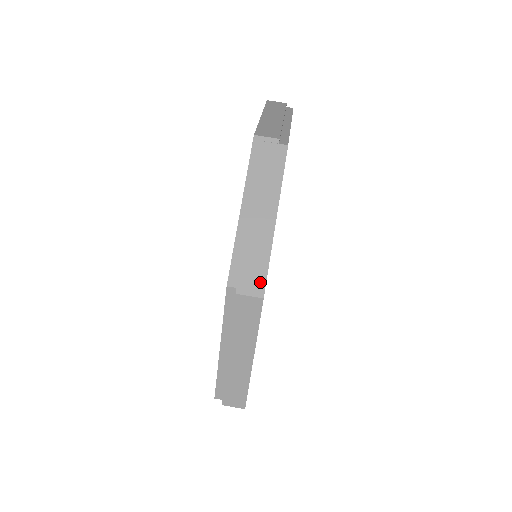
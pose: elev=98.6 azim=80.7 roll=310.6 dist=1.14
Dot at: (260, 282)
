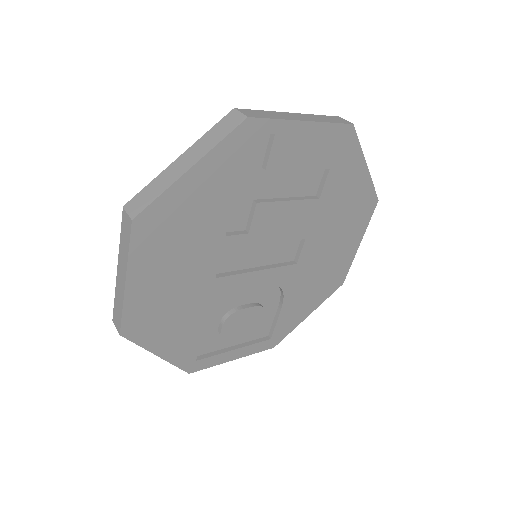
Dot at: (353, 131)
